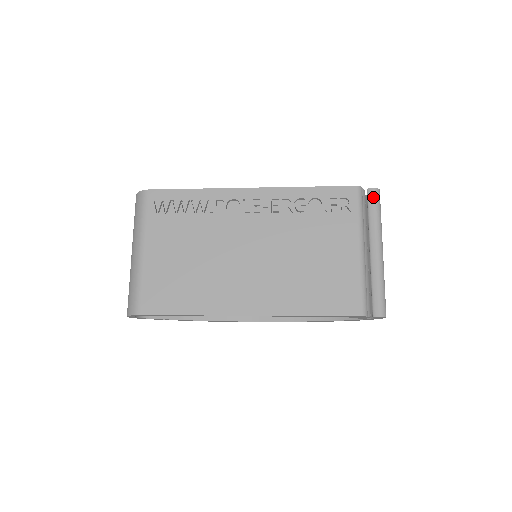
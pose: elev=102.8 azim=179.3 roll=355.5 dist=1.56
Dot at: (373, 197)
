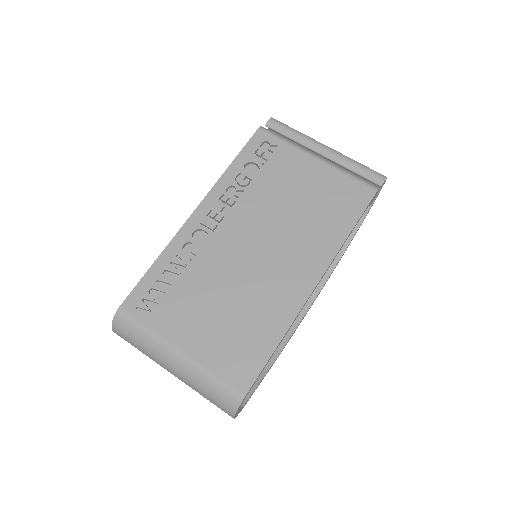
Dot at: (276, 124)
